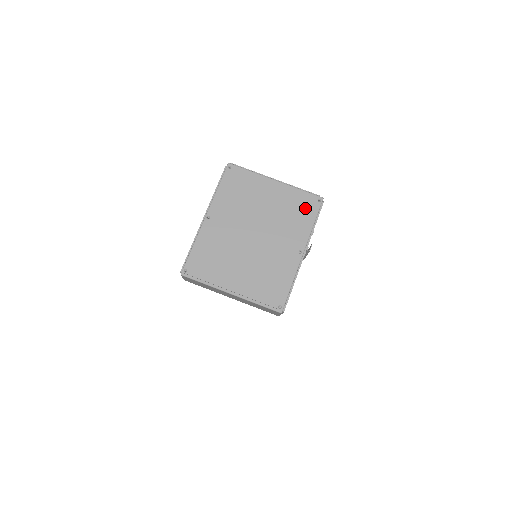
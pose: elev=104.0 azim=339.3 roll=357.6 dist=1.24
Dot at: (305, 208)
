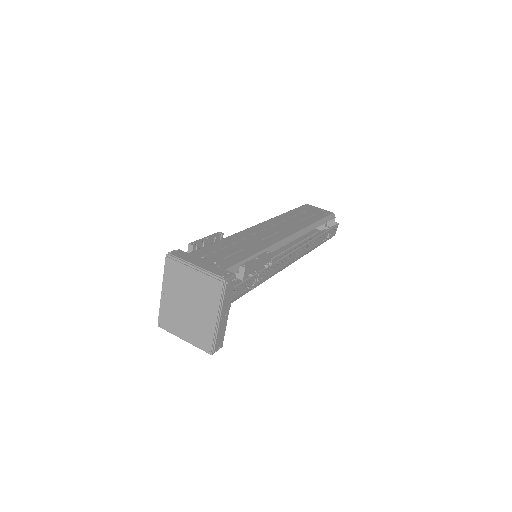
Dot at: (214, 289)
